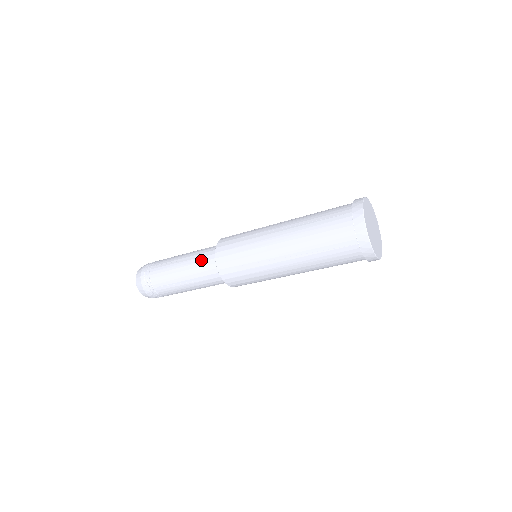
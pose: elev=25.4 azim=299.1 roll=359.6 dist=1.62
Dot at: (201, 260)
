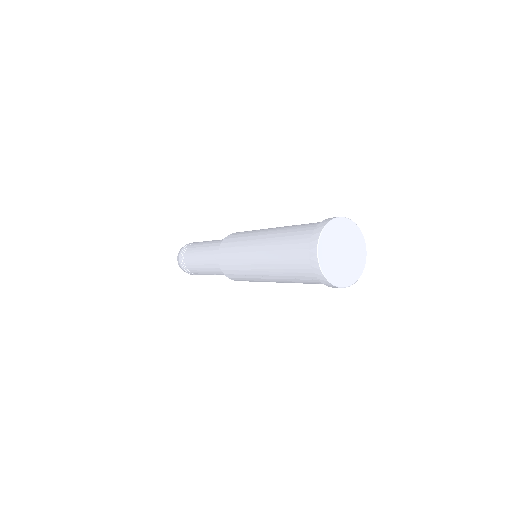
Dot at: (219, 242)
